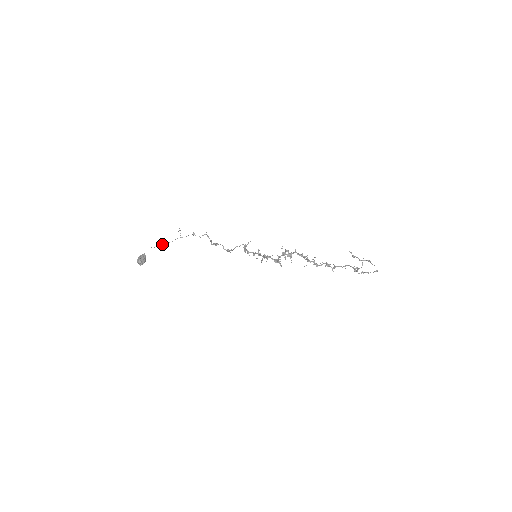
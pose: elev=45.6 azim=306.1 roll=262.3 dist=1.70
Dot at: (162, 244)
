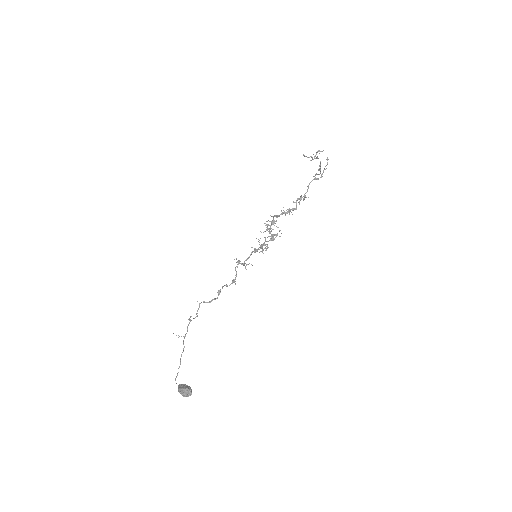
Dot at: (180, 359)
